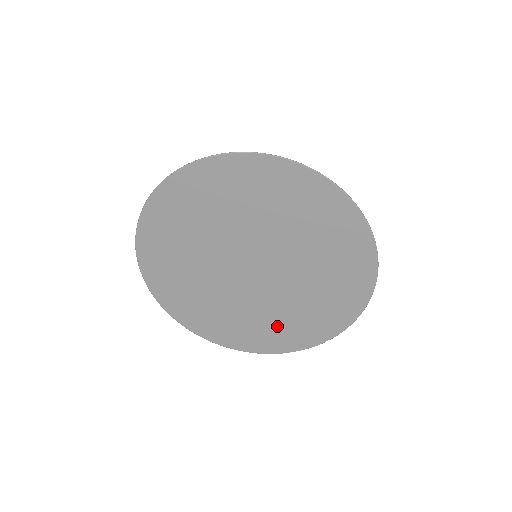
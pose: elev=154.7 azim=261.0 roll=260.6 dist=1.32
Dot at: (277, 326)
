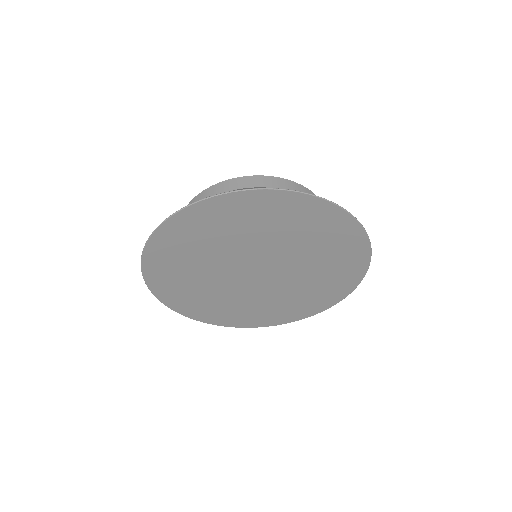
Dot at: (277, 308)
